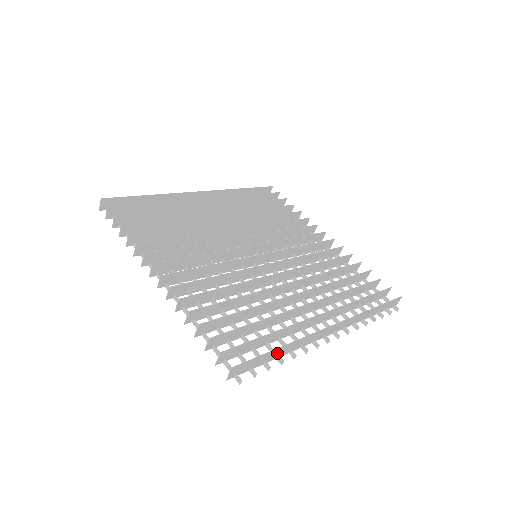
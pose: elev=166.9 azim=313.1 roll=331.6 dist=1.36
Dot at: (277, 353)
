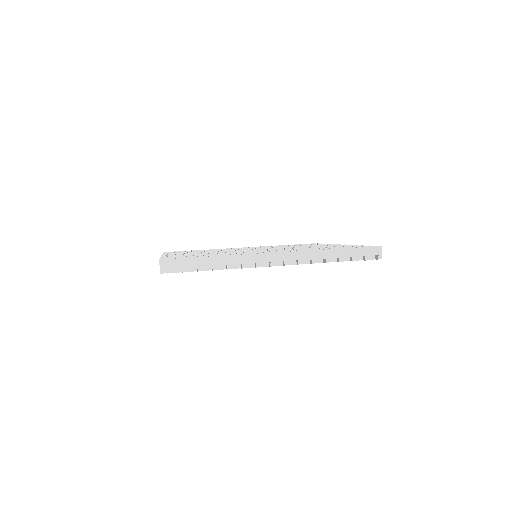
Dot at: (209, 263)
